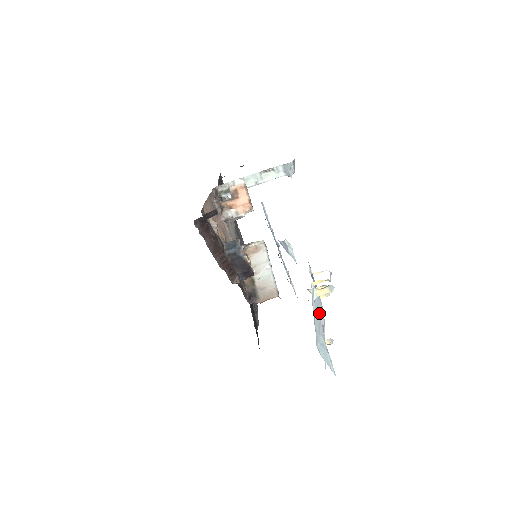
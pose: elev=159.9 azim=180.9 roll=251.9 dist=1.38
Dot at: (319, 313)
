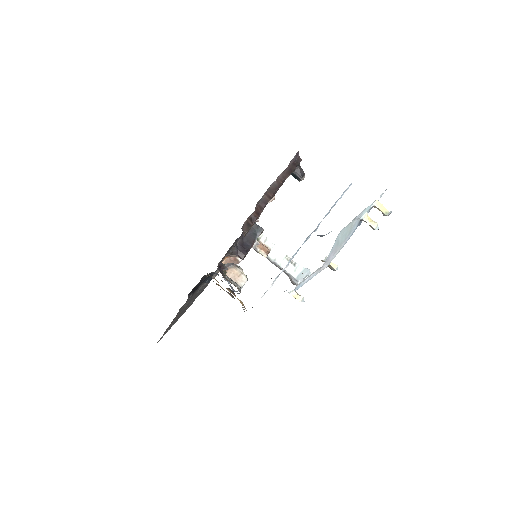
Dot at: (343, 241)
